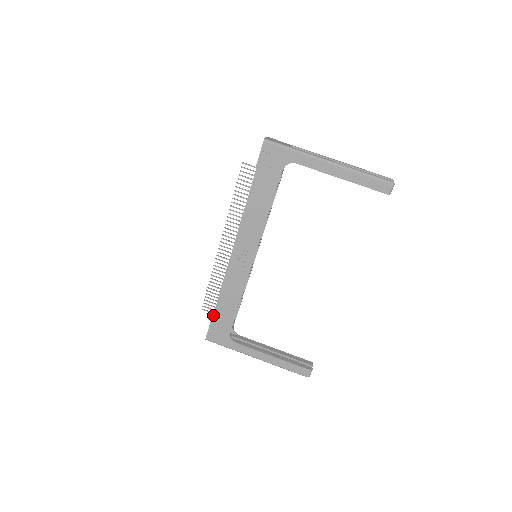
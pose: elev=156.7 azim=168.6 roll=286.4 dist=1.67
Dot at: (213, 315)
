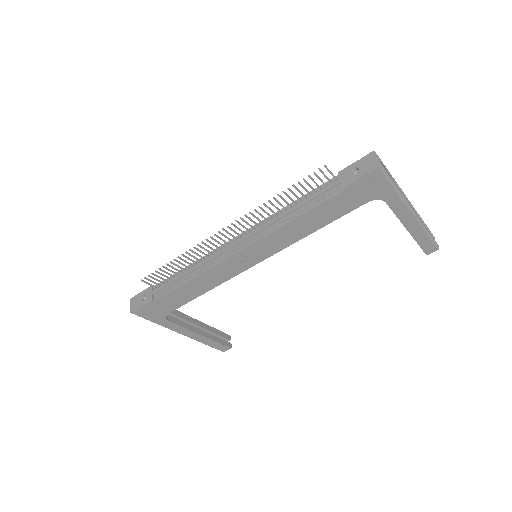
Dot at: (156, 292)
